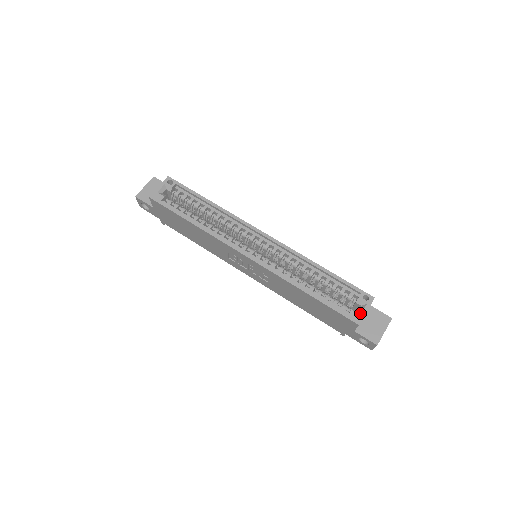
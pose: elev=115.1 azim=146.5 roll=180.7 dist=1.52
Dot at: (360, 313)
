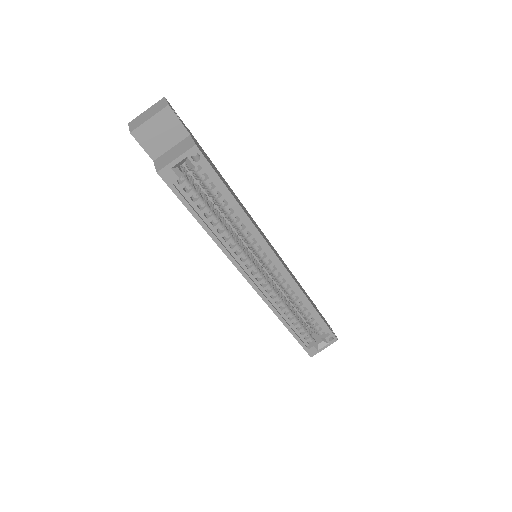
Dot at: (318, 349)
